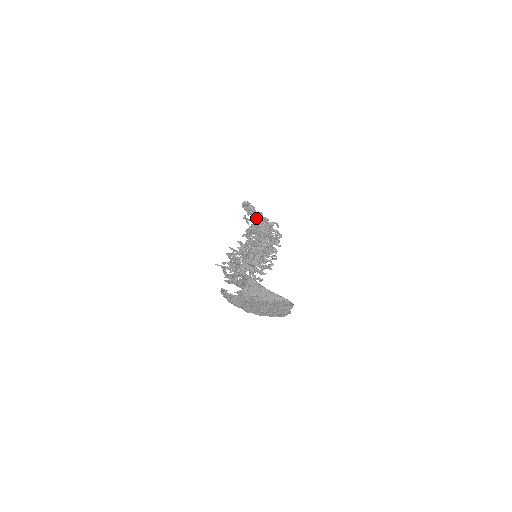
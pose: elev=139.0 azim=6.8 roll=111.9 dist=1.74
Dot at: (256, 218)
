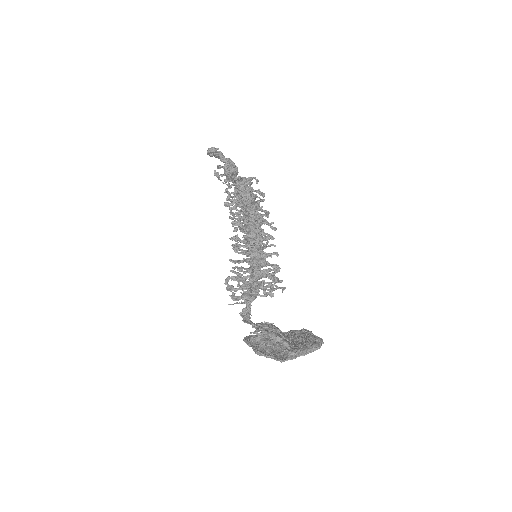
Dot at: occluded
